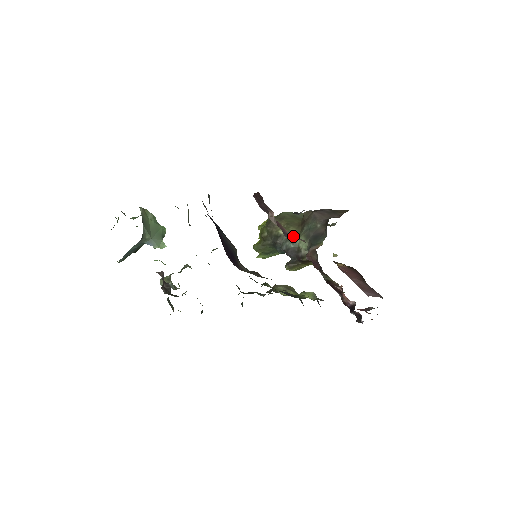
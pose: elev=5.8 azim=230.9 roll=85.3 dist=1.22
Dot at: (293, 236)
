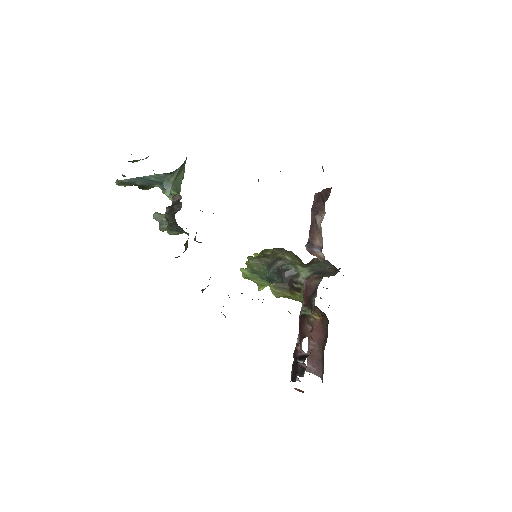
Dot at: (318, 248)
